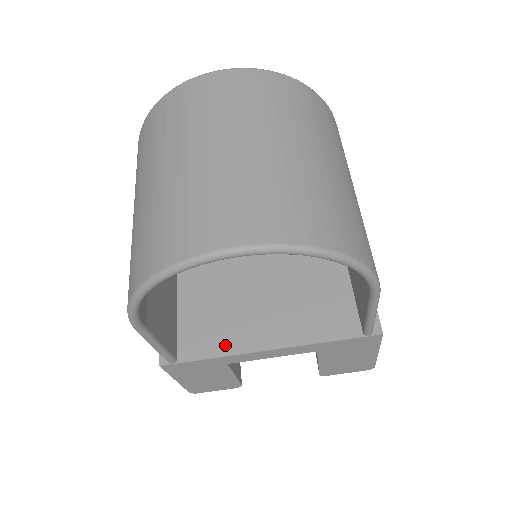
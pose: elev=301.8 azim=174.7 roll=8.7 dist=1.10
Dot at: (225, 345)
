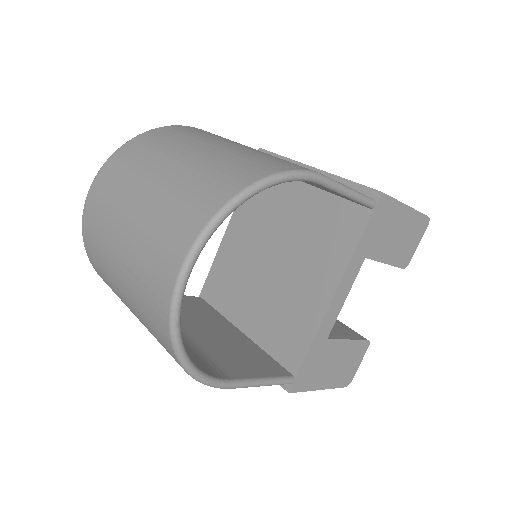
Dot at: (307, 330)
